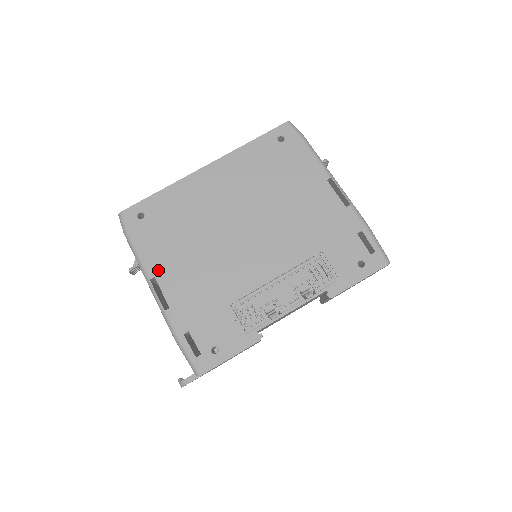
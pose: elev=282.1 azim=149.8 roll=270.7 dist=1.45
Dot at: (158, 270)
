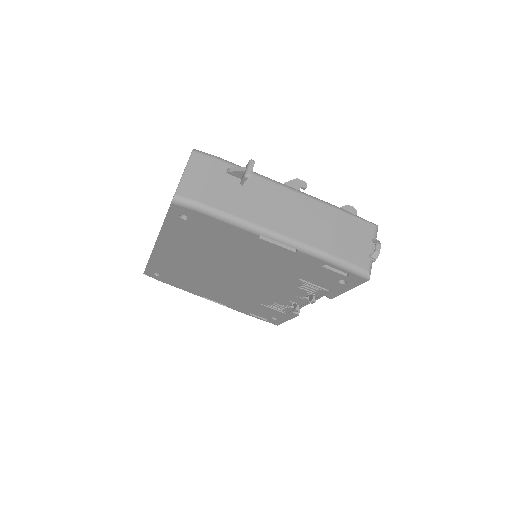
Dot at: (201, 294)
